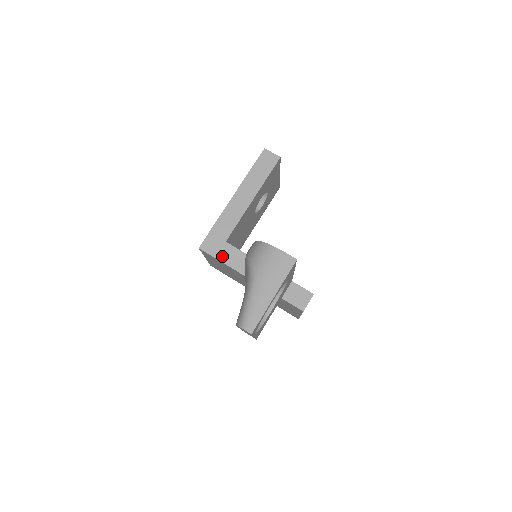
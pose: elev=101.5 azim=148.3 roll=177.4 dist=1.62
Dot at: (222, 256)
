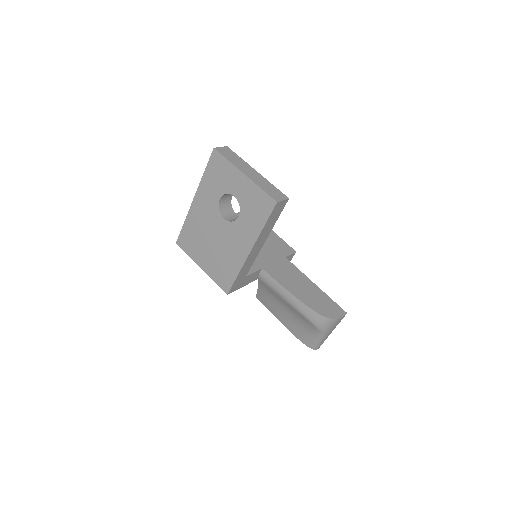
Dot at: (244, 284)
